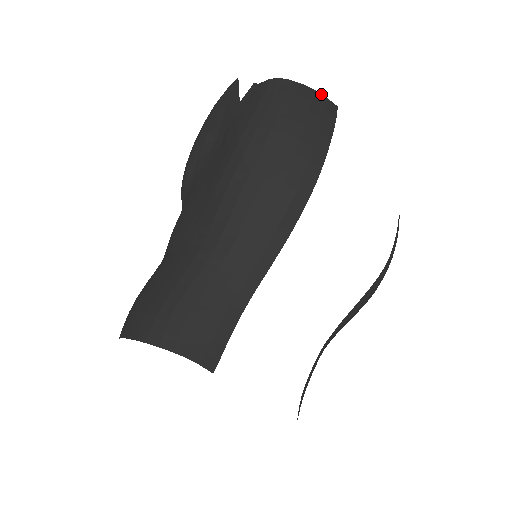
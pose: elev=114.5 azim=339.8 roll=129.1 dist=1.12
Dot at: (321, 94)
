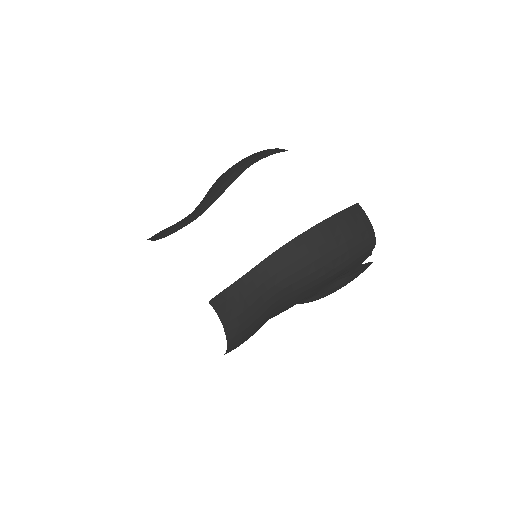
Dot at: occluded
